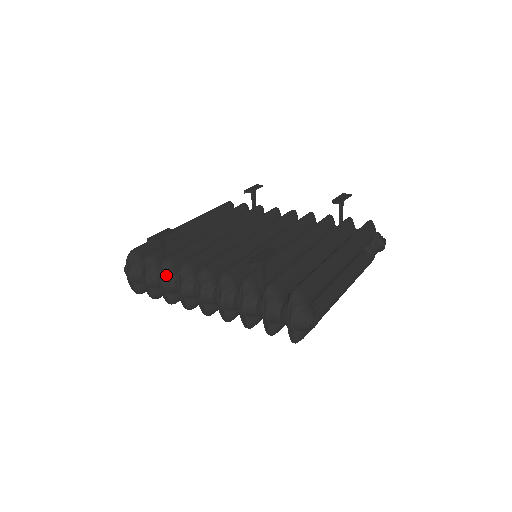
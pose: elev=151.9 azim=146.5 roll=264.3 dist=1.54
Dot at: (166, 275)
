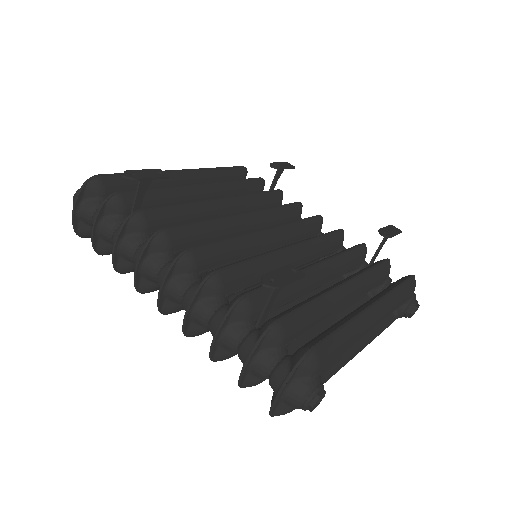
Dot at: (129, 233)
